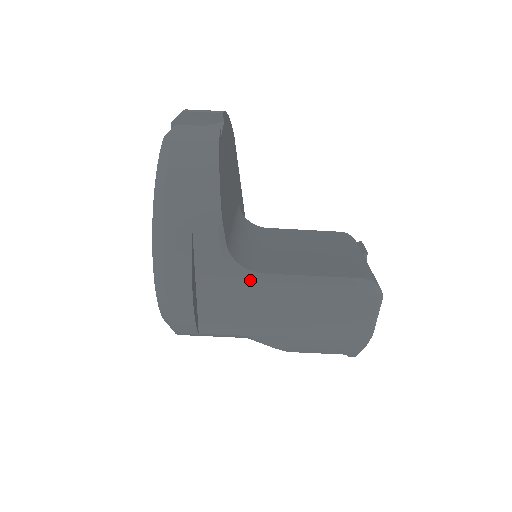
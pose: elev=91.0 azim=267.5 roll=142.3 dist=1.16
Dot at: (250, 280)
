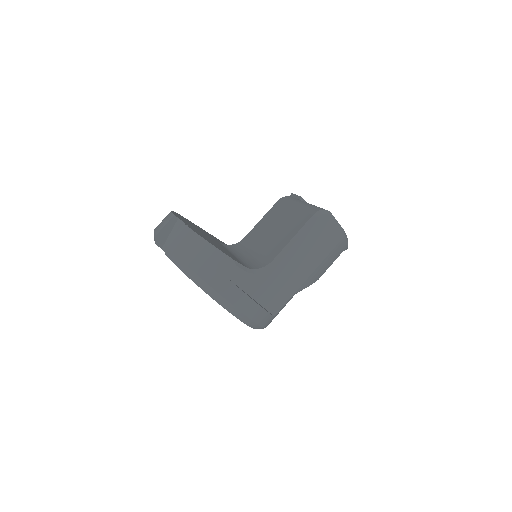
Dot at: (271, 270)
